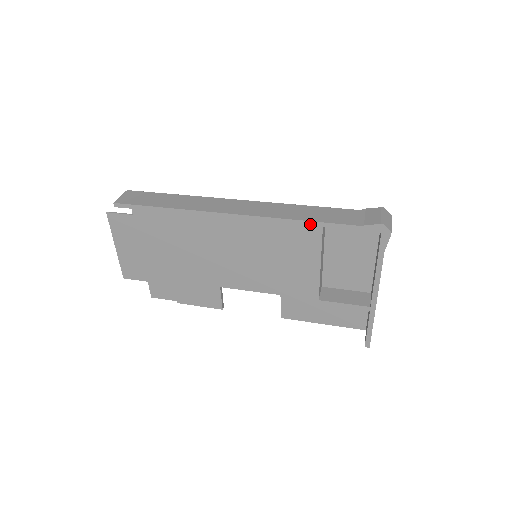
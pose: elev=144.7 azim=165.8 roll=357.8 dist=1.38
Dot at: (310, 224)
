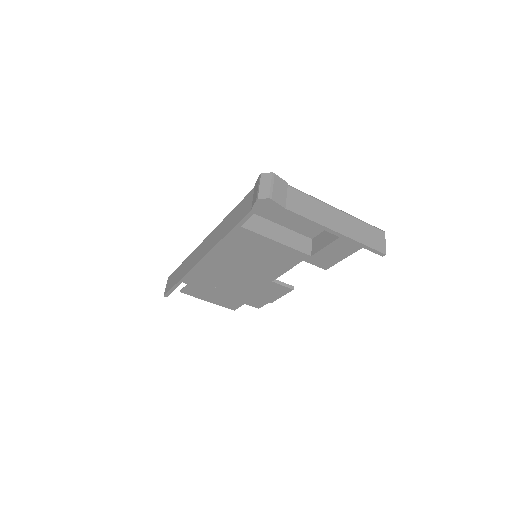
Dot at: (232, 233)
